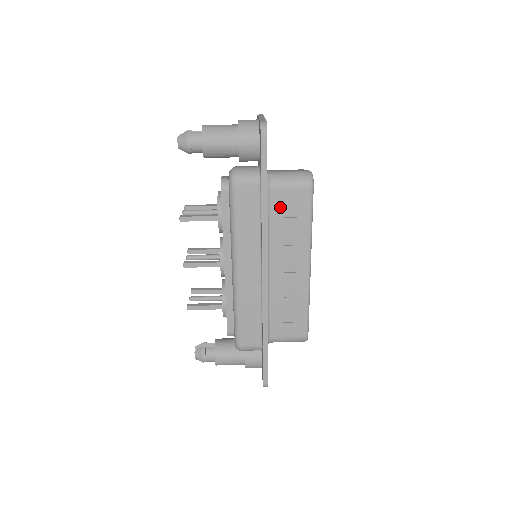
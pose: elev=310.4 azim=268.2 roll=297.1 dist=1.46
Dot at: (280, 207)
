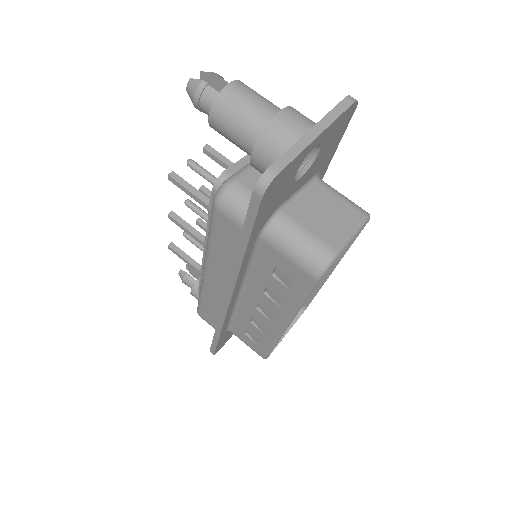
Dot at: (270, 263)
